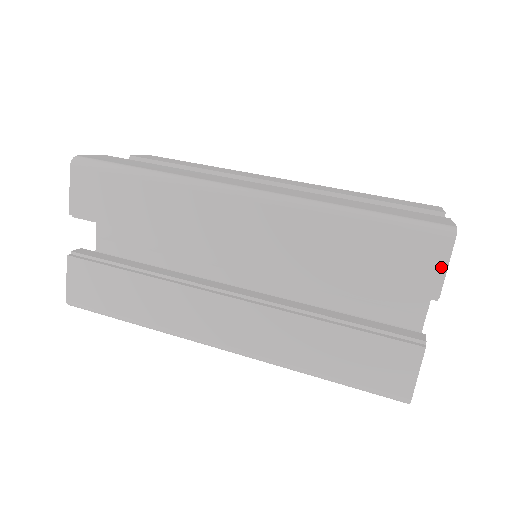
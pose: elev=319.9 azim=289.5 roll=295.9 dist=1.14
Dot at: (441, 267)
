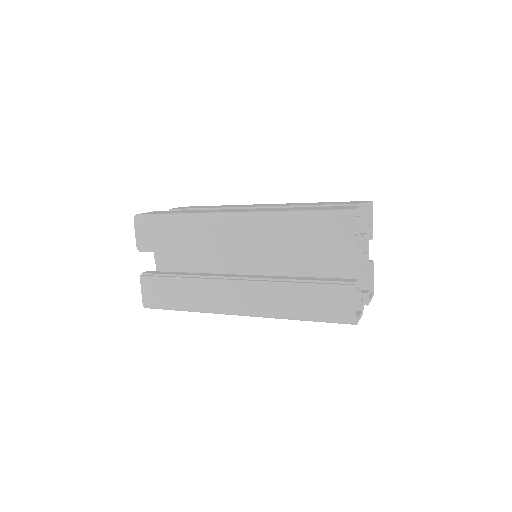
Dot at: (350, 234)
